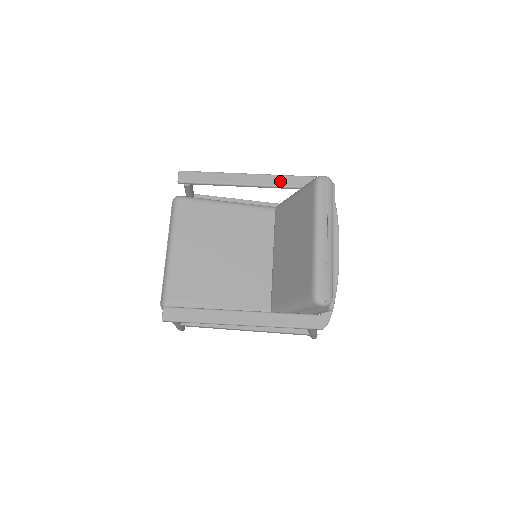
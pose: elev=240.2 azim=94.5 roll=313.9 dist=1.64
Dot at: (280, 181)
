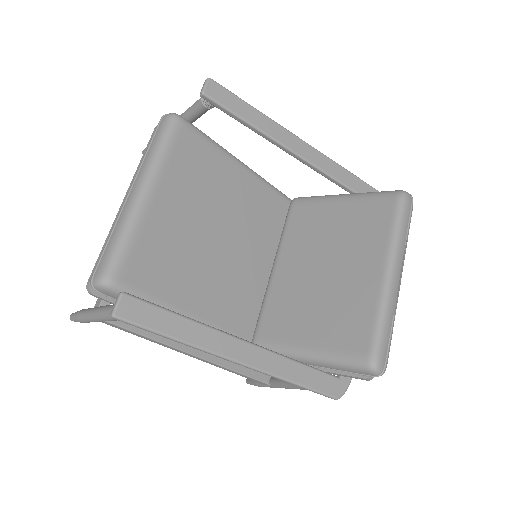
Dot at: (333, 169)
